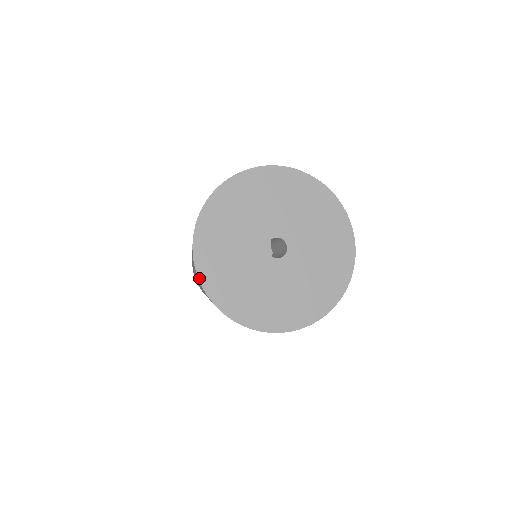
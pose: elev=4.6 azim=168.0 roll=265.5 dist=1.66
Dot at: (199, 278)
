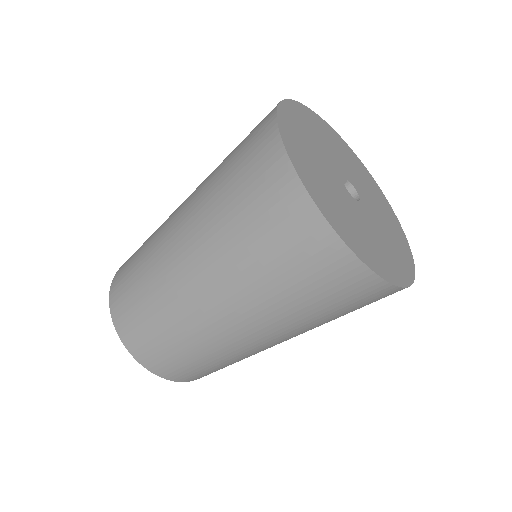
Dot at: (277, 114)
